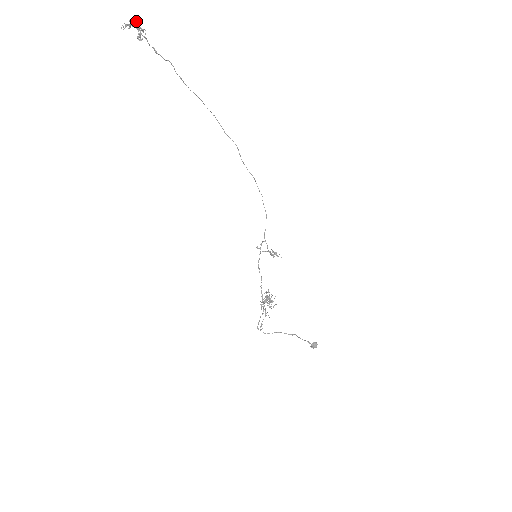
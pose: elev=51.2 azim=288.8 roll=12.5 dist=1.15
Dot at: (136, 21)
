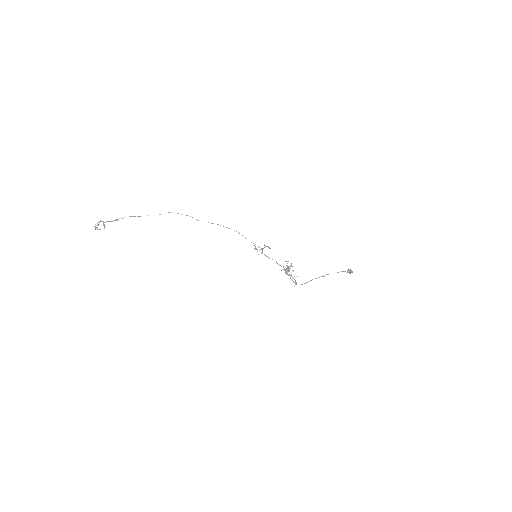
Dot at: (95, 227)
